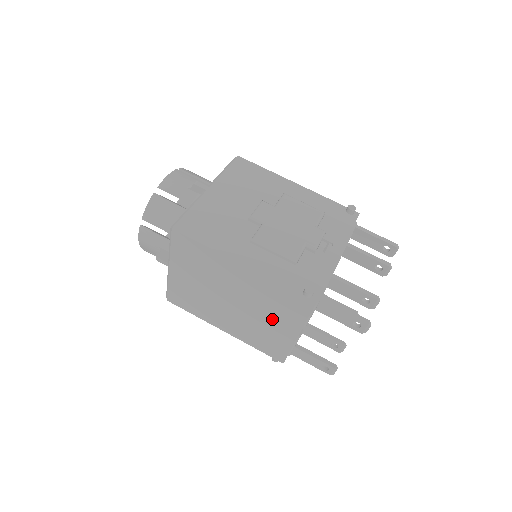
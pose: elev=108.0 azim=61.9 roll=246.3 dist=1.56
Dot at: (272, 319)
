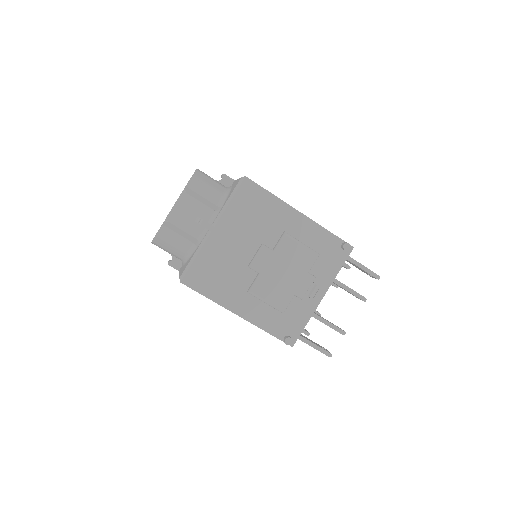
Dot at: occluded
